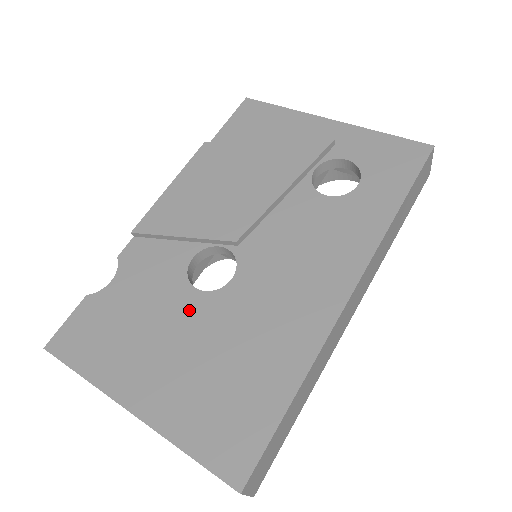
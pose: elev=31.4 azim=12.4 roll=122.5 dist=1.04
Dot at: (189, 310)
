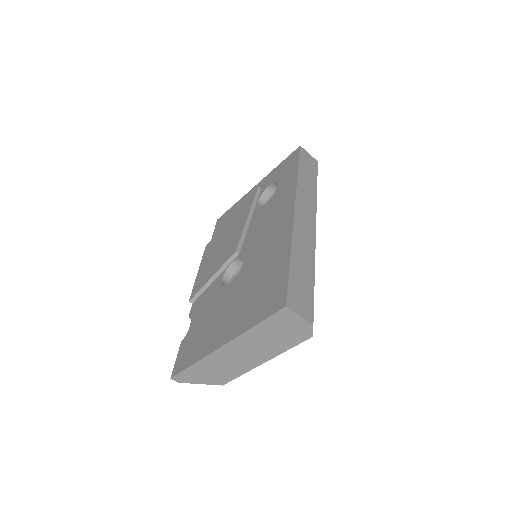
Dot at: (230, 292)
